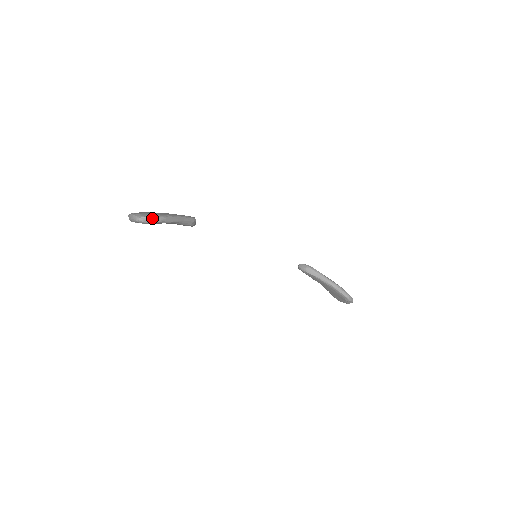
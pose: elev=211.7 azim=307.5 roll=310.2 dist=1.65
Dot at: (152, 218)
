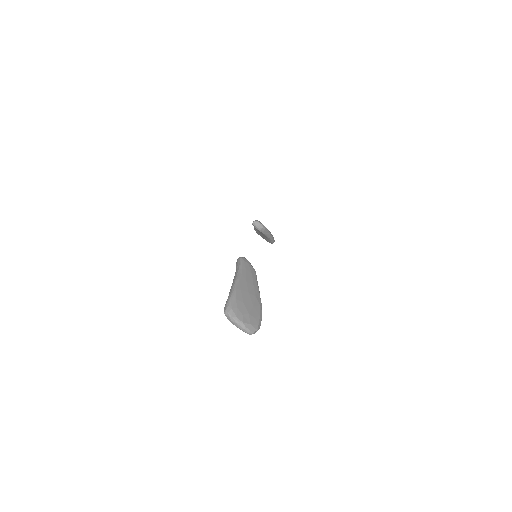
Dot at: occluded
